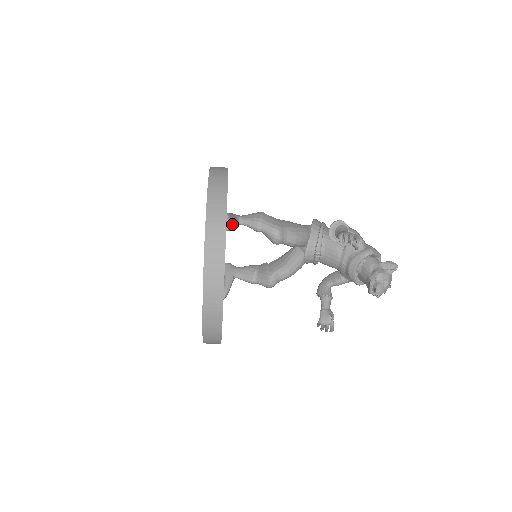
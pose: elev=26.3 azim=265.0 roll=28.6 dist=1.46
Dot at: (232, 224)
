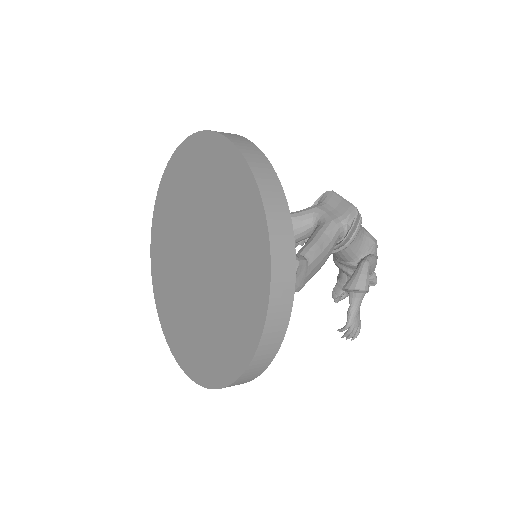
Dot at: occluded
